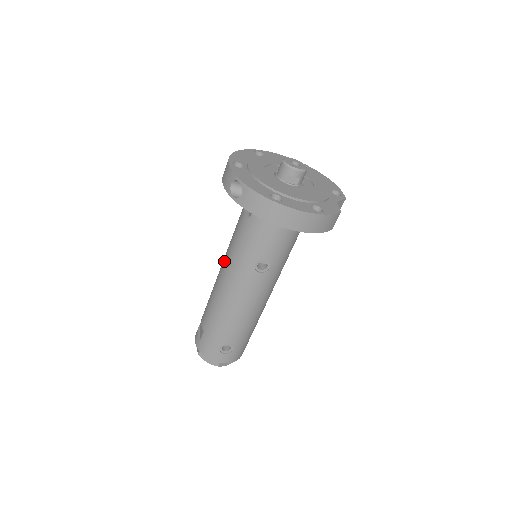
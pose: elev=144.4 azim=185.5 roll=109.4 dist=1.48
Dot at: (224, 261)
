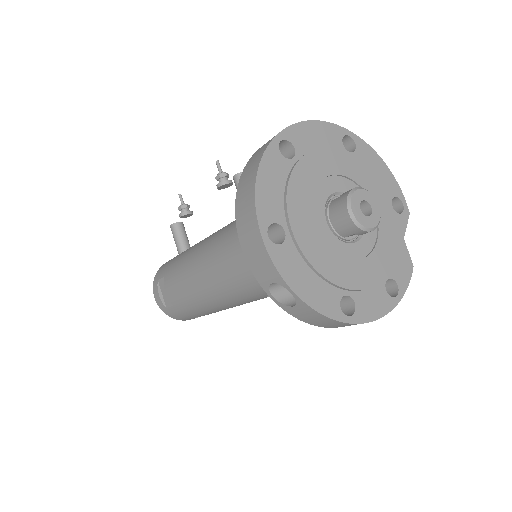
Dot at: (213, 273)
